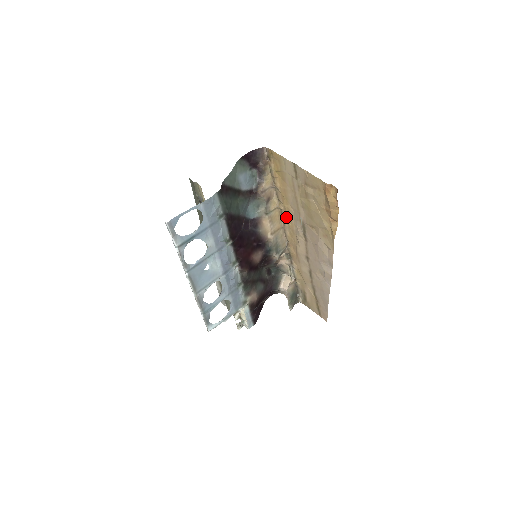
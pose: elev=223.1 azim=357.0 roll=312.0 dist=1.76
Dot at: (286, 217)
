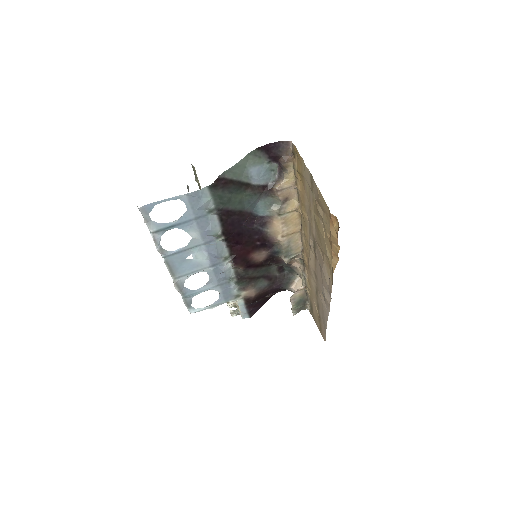
Dot at: (303, 223)
